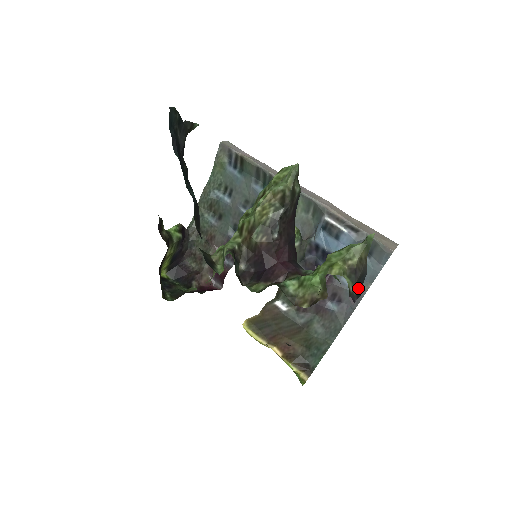
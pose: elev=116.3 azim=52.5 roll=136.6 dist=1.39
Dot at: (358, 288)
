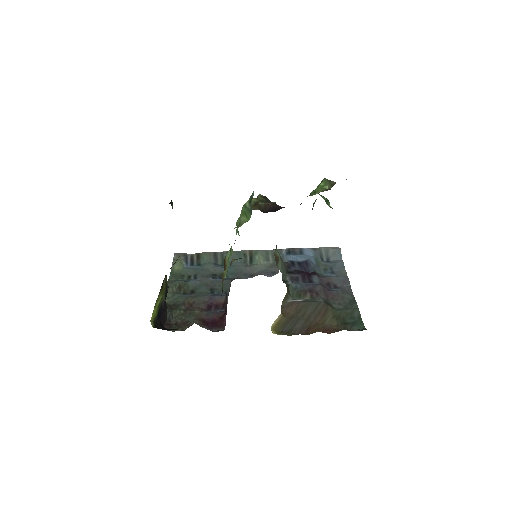
Dot at: occluded
